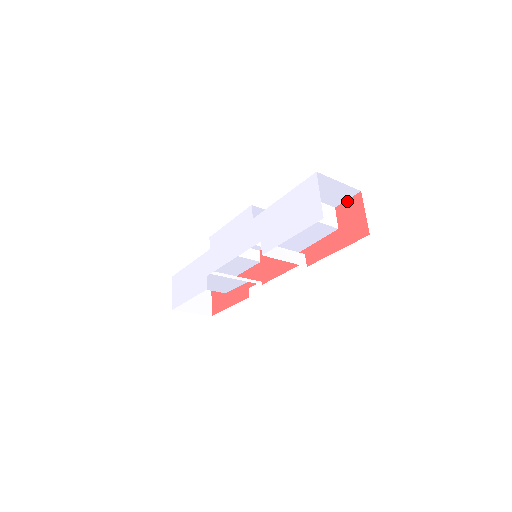
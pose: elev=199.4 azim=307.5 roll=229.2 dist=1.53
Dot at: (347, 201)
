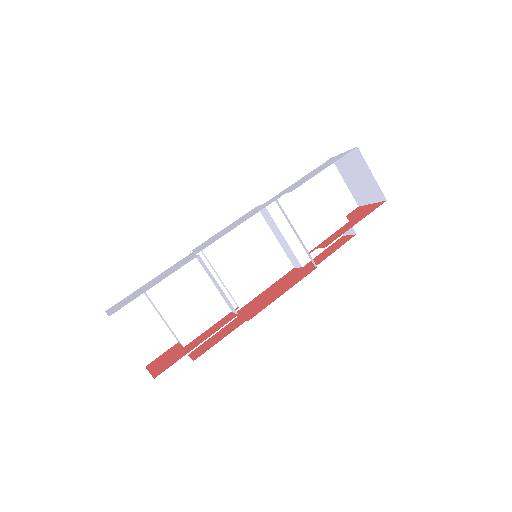
Dot at: (348, 215)
